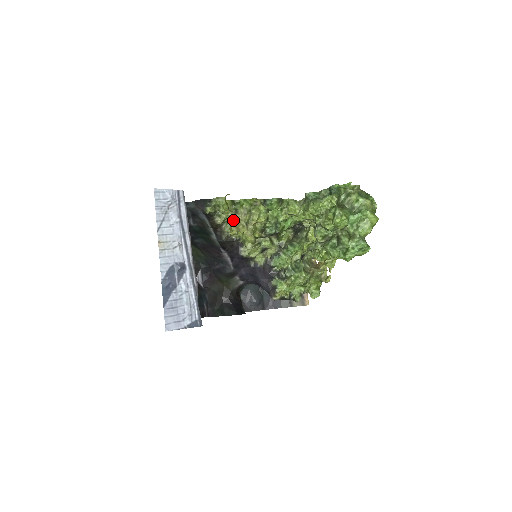
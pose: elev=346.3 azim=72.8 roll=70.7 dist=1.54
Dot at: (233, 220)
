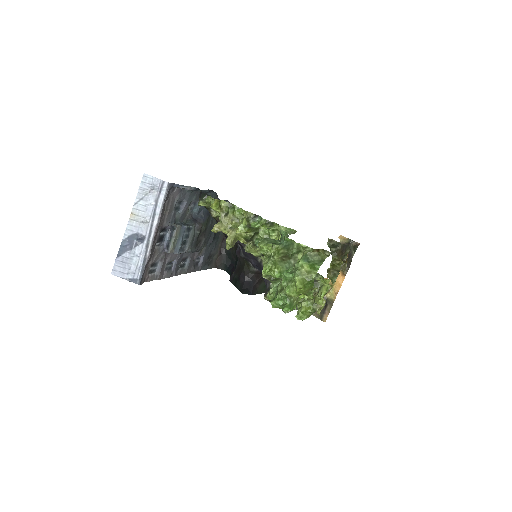
Dot at: (220, 220)
